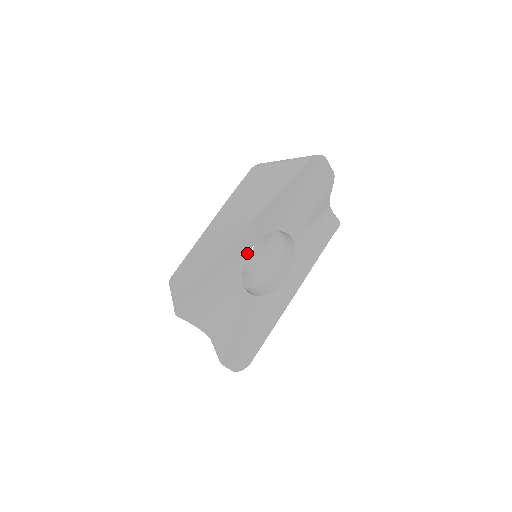
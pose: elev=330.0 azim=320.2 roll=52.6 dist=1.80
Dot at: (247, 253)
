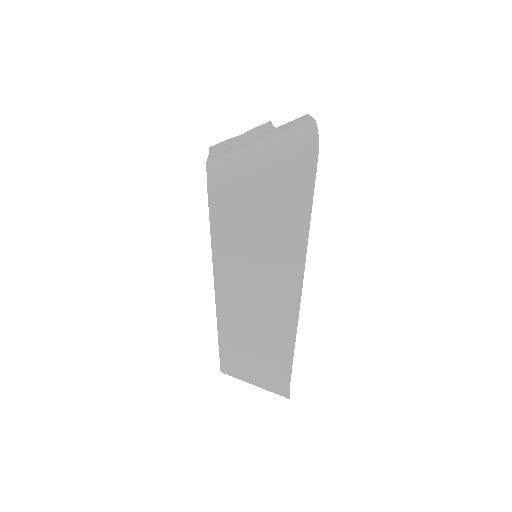
Dot at: occluded
